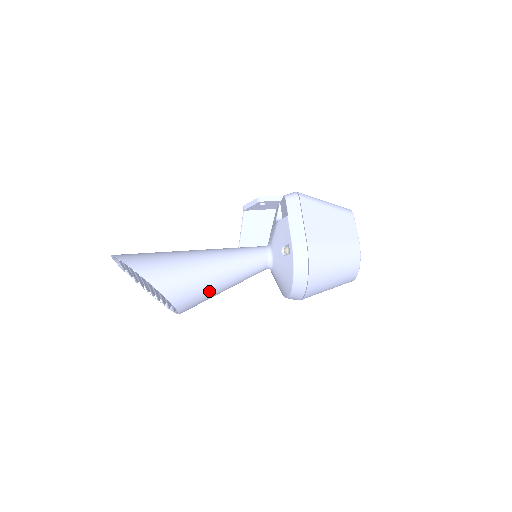
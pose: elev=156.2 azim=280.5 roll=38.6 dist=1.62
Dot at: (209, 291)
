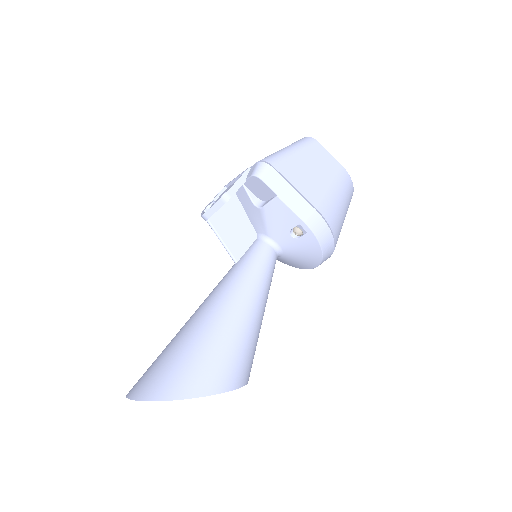
Dot at: (258, 335)
